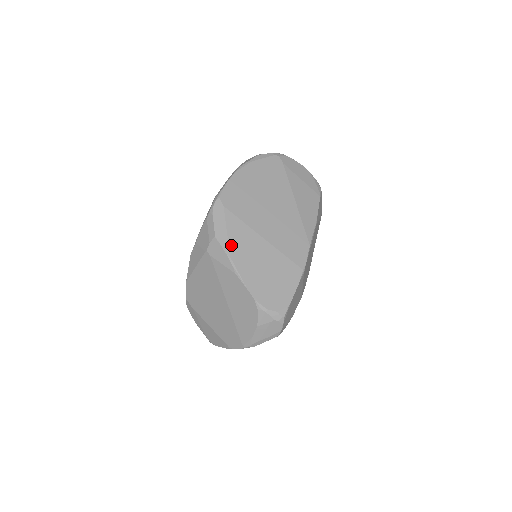
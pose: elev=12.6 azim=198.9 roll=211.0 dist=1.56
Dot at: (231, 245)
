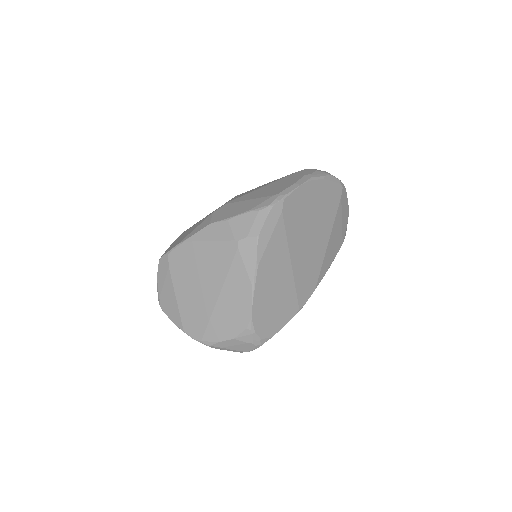
Dot at: (265, 254)
